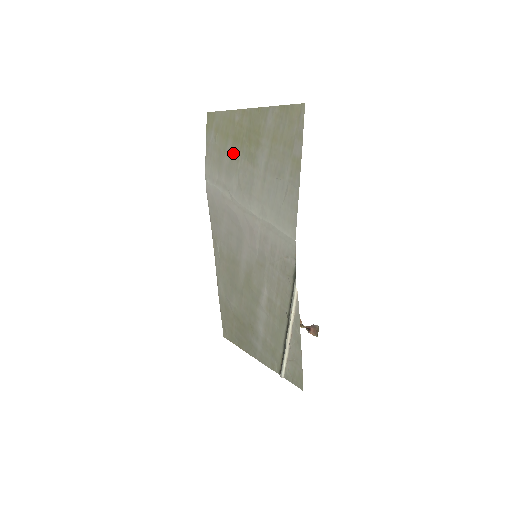
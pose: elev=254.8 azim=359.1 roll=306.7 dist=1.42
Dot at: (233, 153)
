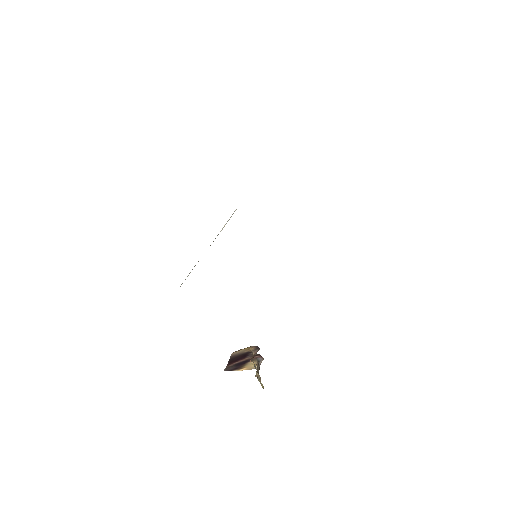
Dot at: occluded
